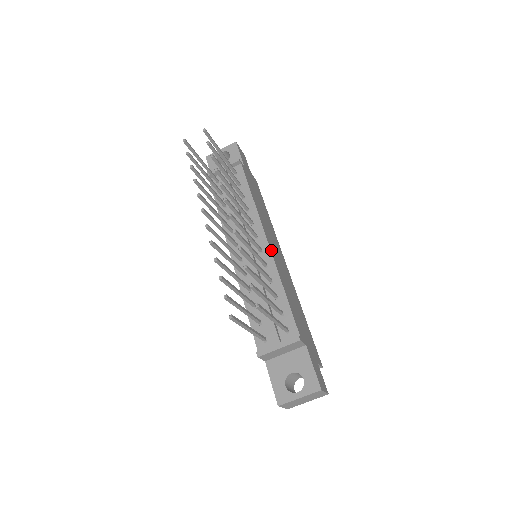
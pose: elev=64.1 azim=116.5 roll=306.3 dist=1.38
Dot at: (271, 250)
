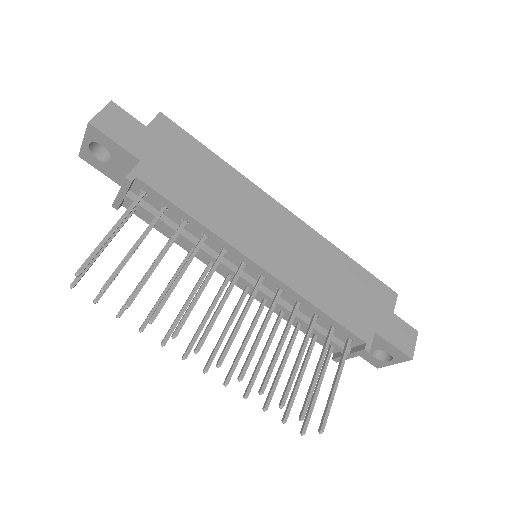
Dot at: (272, 272)
